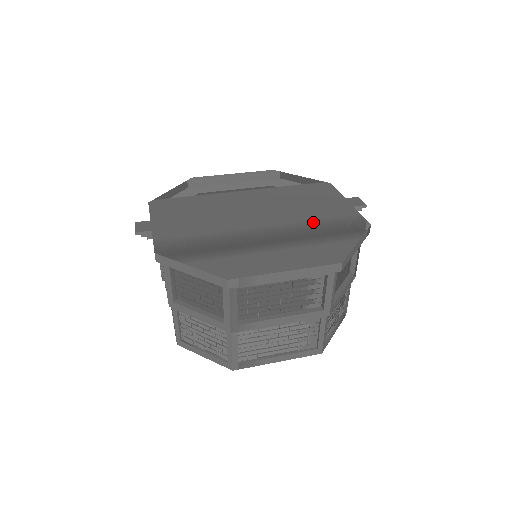
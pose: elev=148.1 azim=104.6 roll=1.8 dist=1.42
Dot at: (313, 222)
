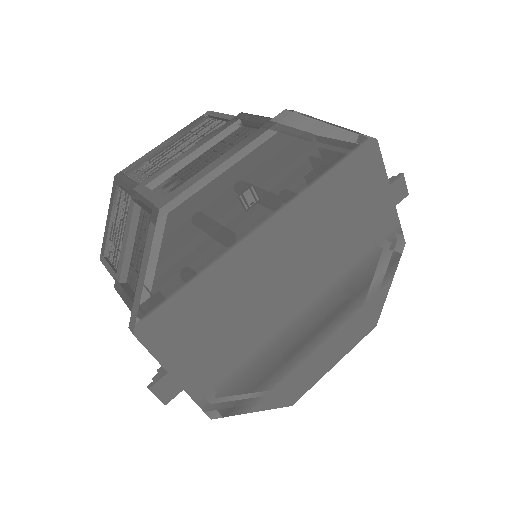
Dot at: (355, 268)
